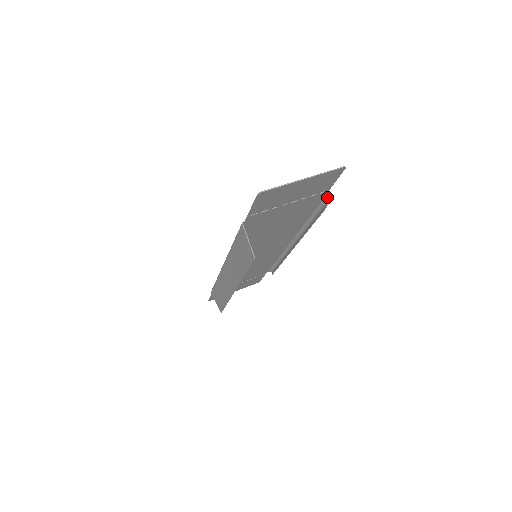
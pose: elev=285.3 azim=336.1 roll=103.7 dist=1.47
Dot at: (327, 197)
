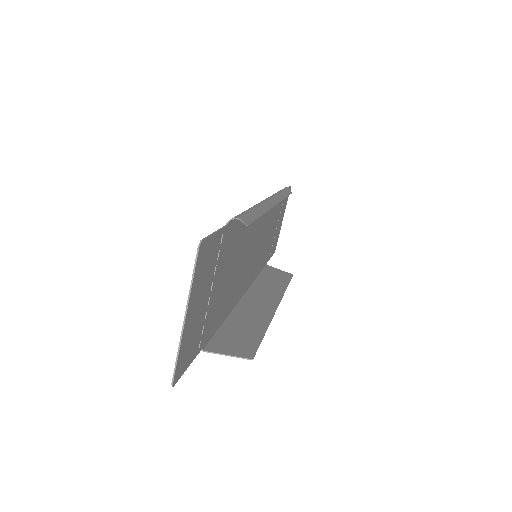
Dot at: (233, 219)
